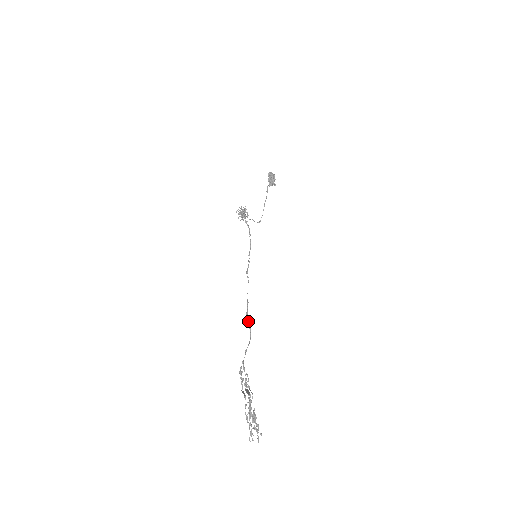
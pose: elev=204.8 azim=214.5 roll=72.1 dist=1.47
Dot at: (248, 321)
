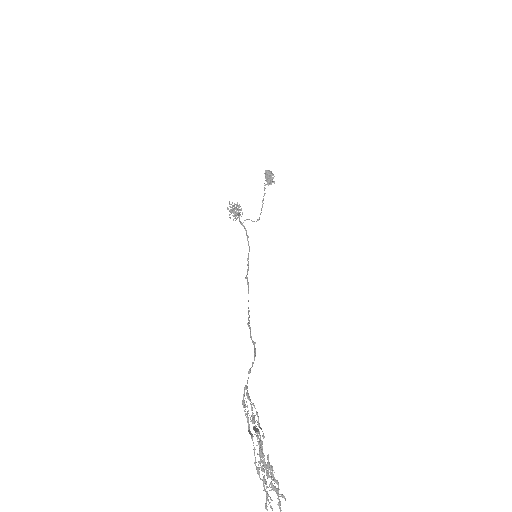
Dot at: (250, 333)
